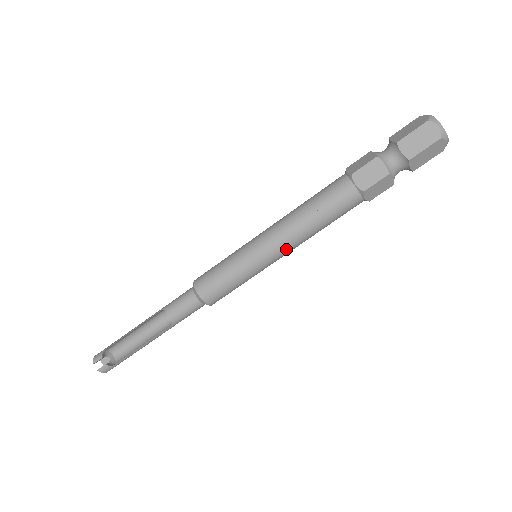
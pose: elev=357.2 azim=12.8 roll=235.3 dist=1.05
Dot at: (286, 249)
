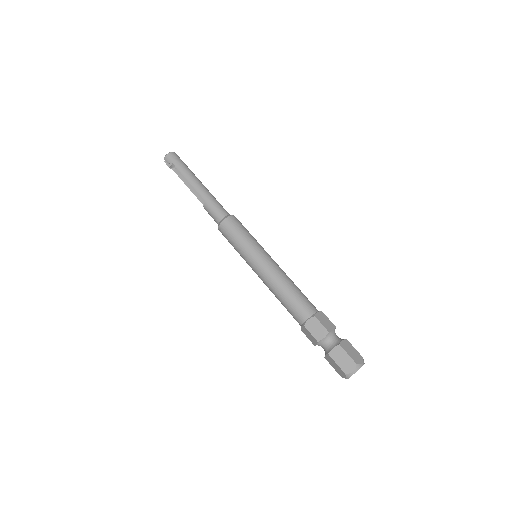
Dot at: occluded
